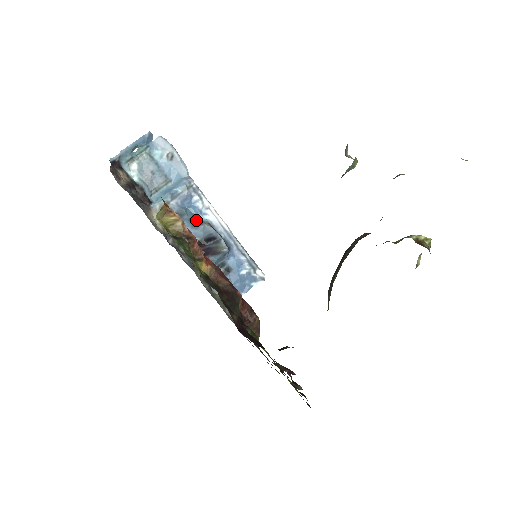
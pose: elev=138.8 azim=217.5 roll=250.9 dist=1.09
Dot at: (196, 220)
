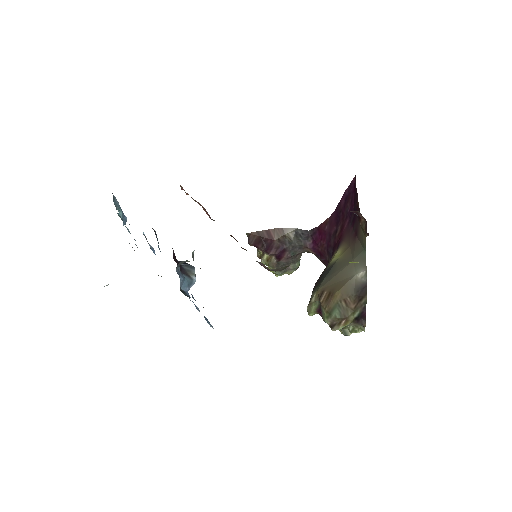
Dot at: occluded
